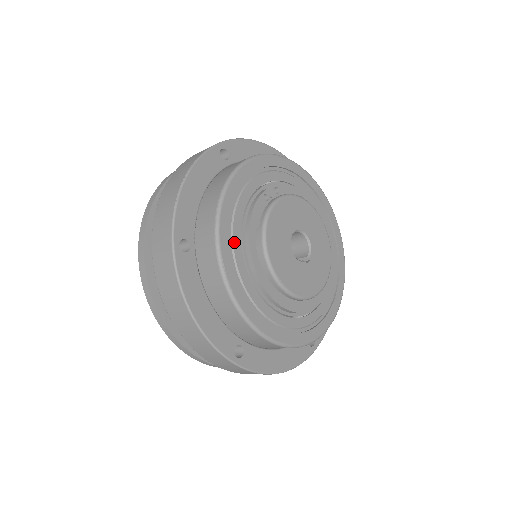
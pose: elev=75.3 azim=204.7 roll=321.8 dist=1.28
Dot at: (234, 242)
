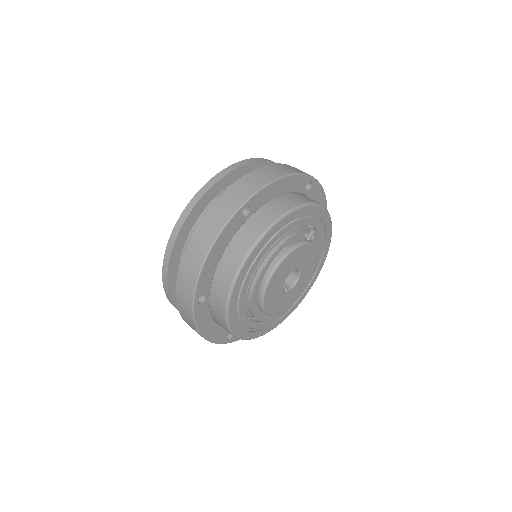
Dot at: (272, 240)
